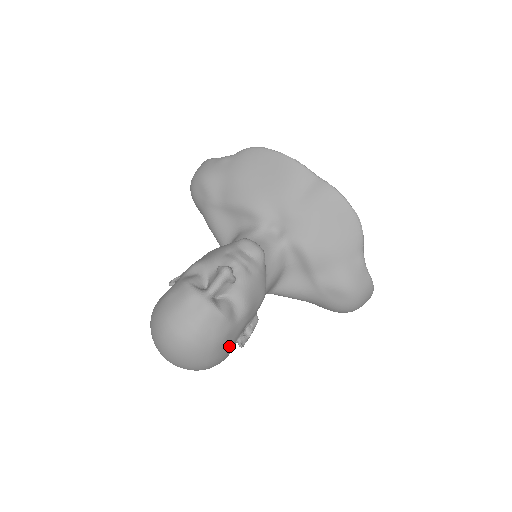
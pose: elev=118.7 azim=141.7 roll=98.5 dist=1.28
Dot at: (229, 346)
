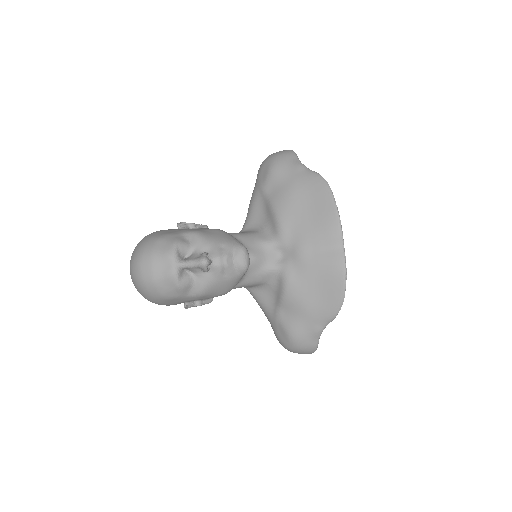
Dot at: (174, 303)
